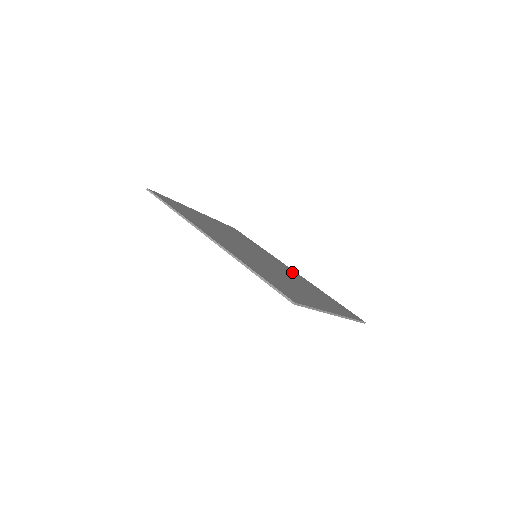
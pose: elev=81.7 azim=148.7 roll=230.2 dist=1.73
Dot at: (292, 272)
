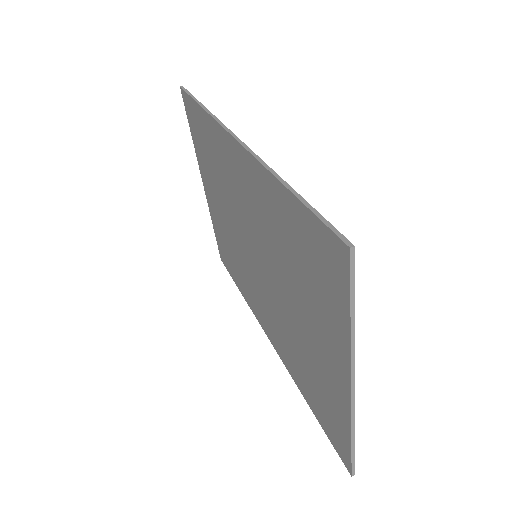
Dot at: occluded
